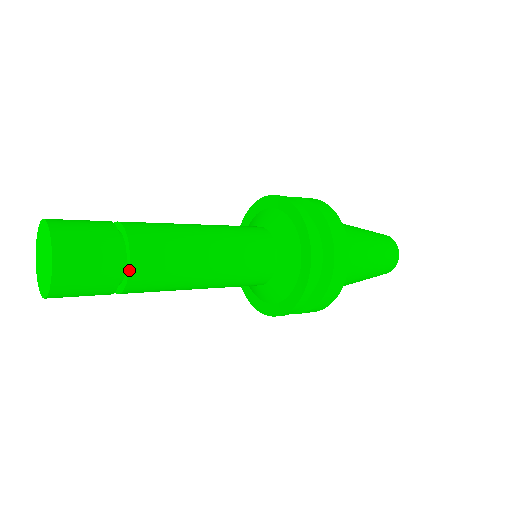
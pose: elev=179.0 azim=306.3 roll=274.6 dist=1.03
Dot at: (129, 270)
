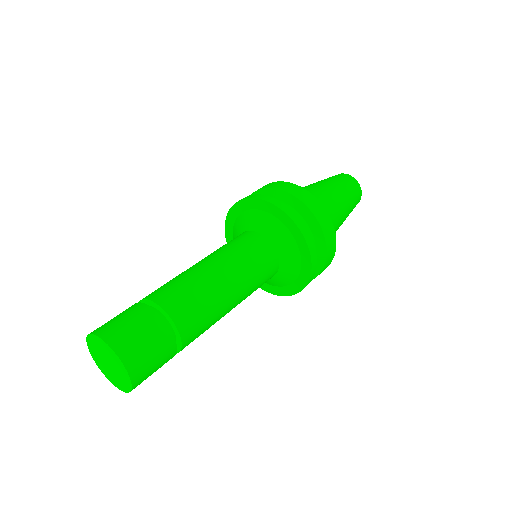
Dot at: occluded
